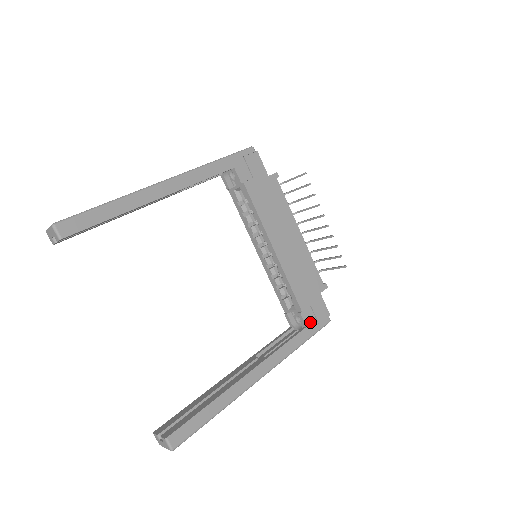
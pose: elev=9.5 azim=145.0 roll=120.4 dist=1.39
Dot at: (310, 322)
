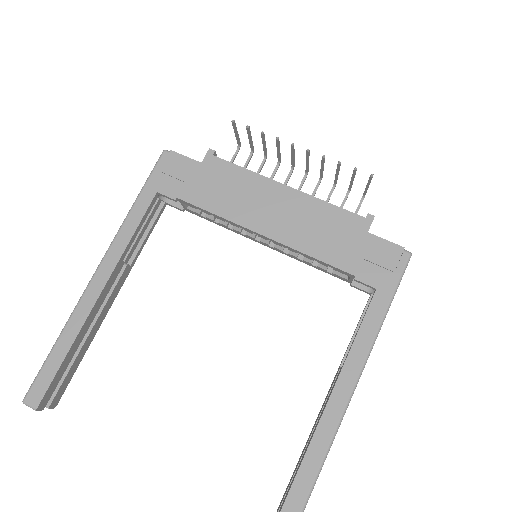
Dot at: (378, 279)
